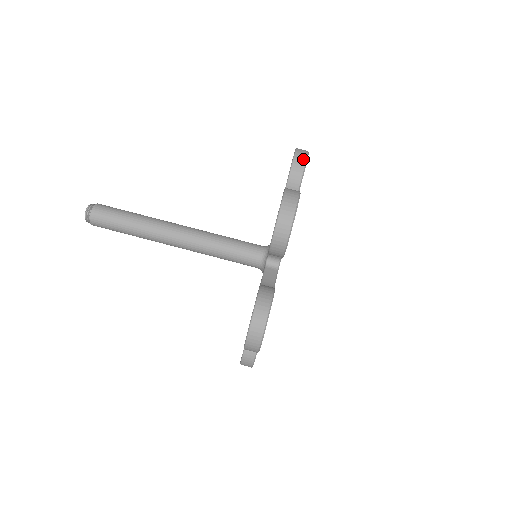
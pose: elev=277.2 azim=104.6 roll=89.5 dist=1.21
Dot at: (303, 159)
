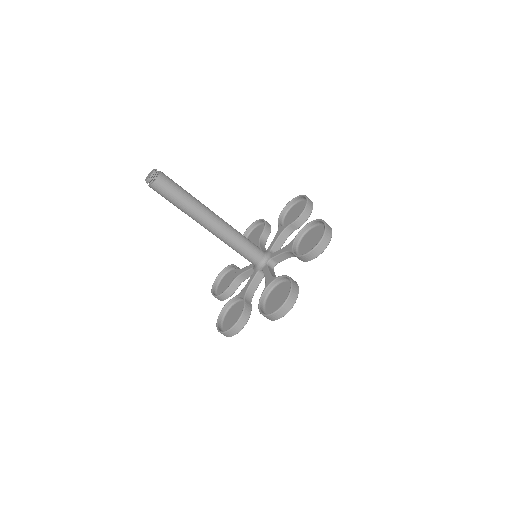
Dot at: (322, 250)
